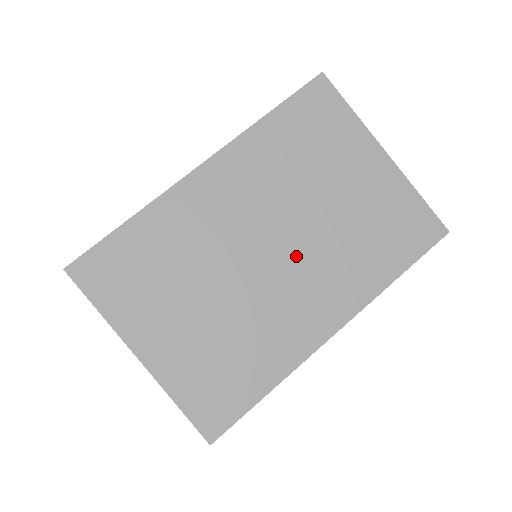
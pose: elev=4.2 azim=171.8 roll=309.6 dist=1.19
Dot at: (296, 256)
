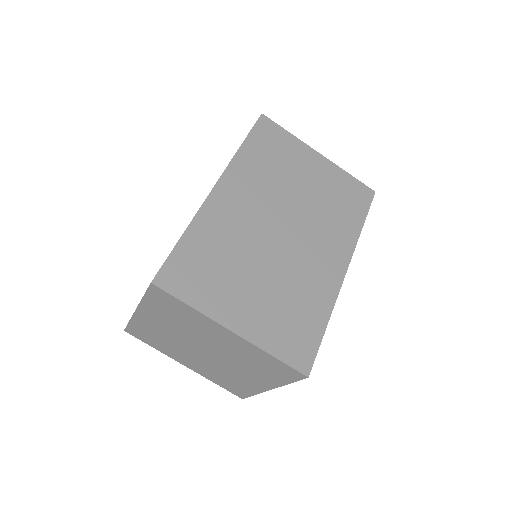
Dot at: (300, 229)
